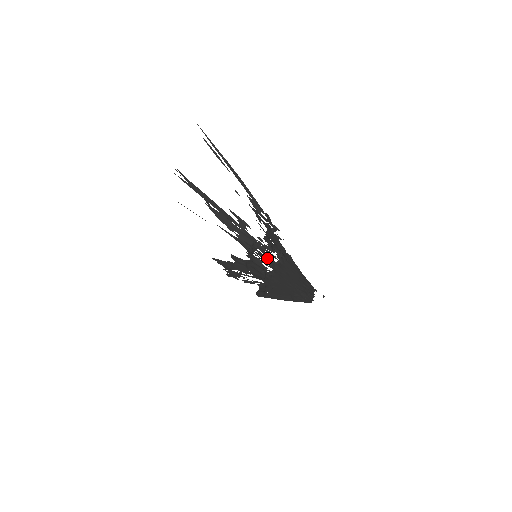
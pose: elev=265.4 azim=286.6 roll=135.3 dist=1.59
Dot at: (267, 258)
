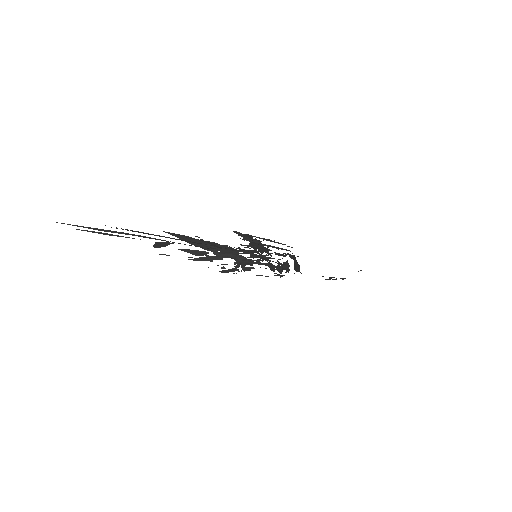
Dot at: occluded
